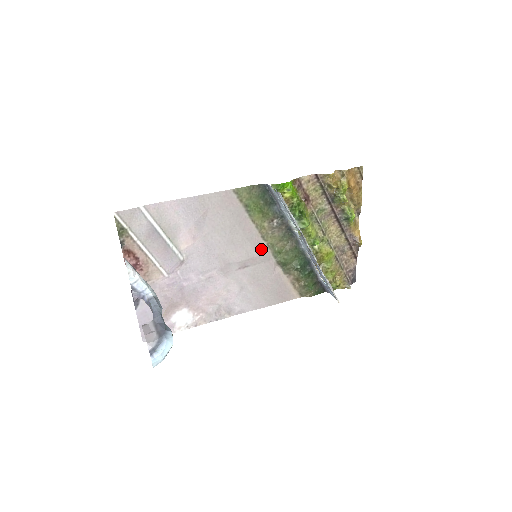
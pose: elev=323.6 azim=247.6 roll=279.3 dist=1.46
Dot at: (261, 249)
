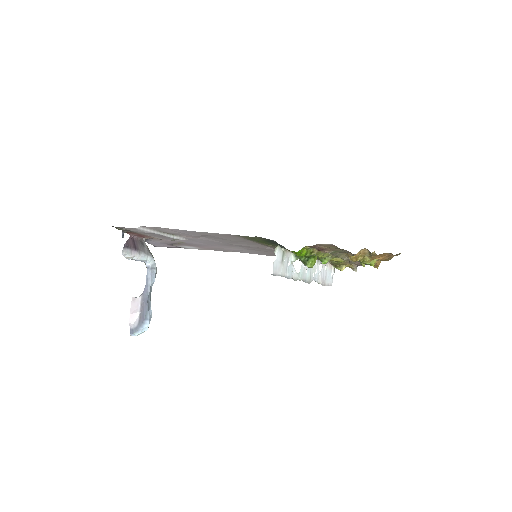
Dot at: (266, 247)
